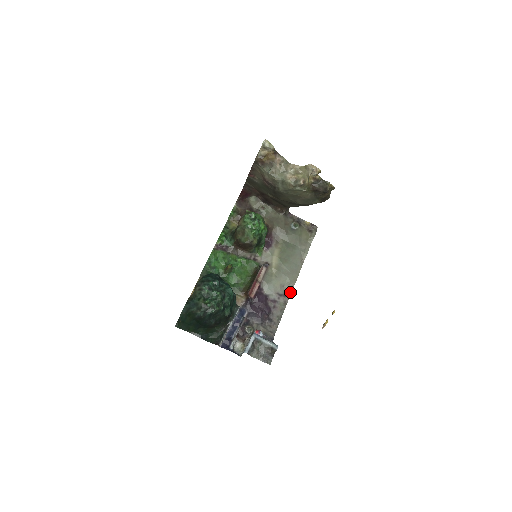
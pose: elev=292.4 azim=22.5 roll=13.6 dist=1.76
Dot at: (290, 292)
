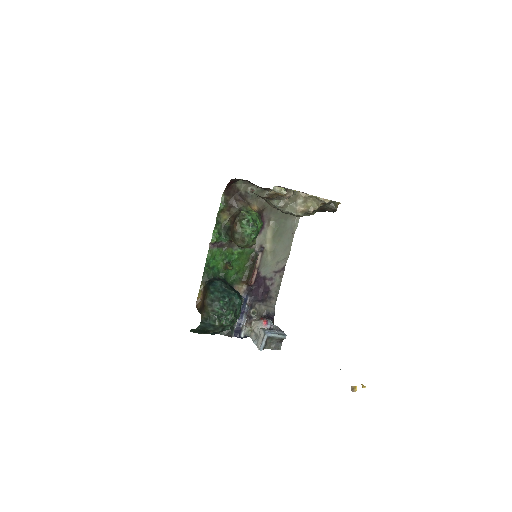
Dot at: (284, 266)
